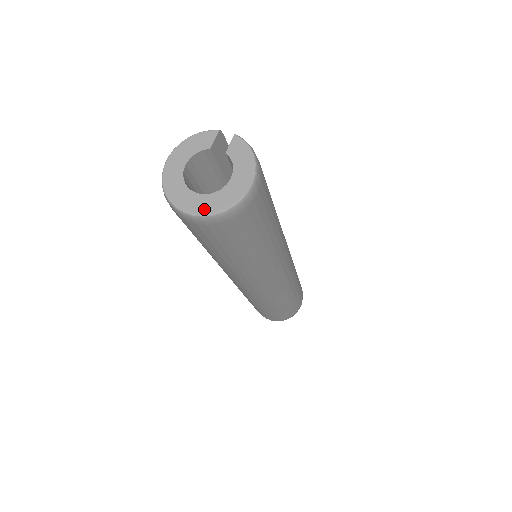
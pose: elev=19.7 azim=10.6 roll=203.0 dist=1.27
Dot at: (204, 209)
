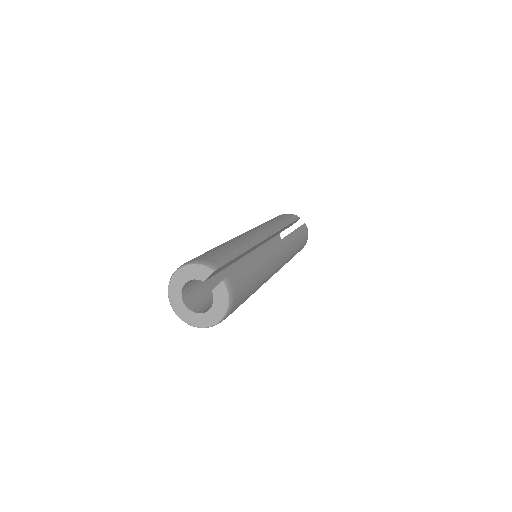
Dot at: (187, 320)
